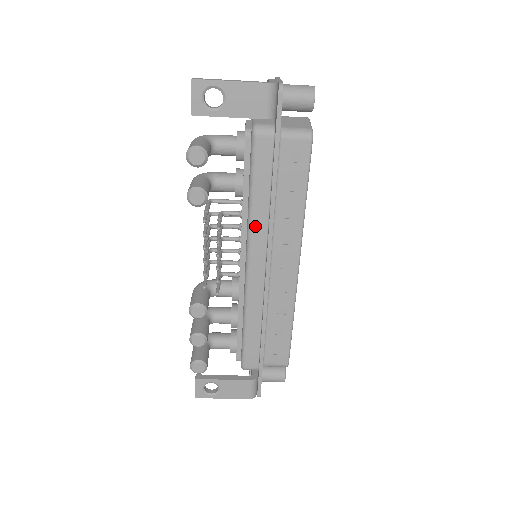
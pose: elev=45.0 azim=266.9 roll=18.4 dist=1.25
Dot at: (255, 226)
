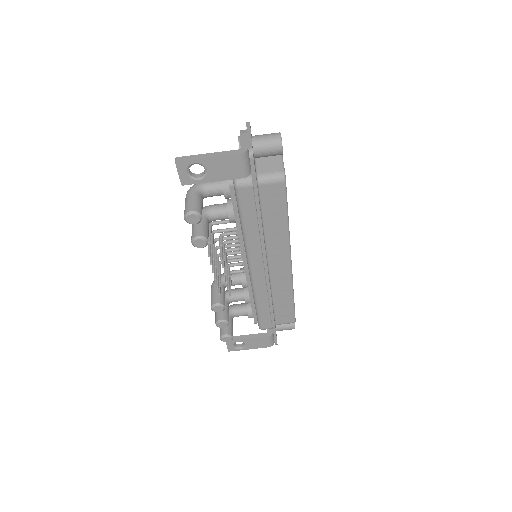
Dot at: (250, 245)
